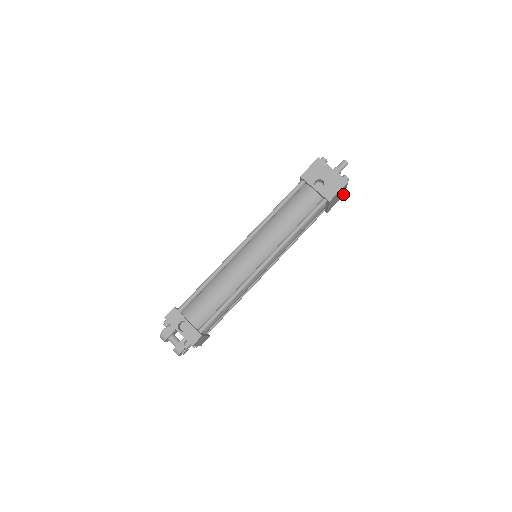
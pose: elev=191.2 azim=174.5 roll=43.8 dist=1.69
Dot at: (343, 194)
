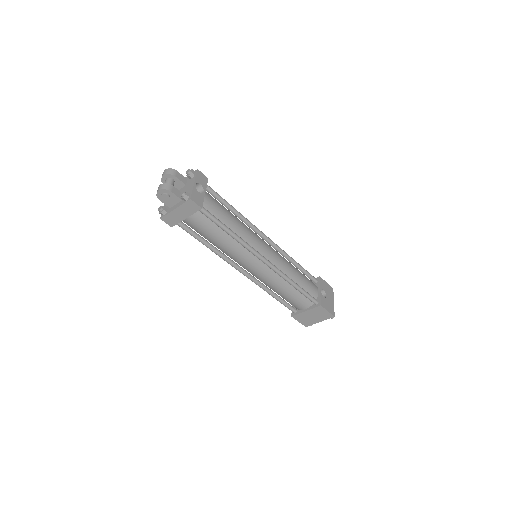
Dot at: (309, 324)
